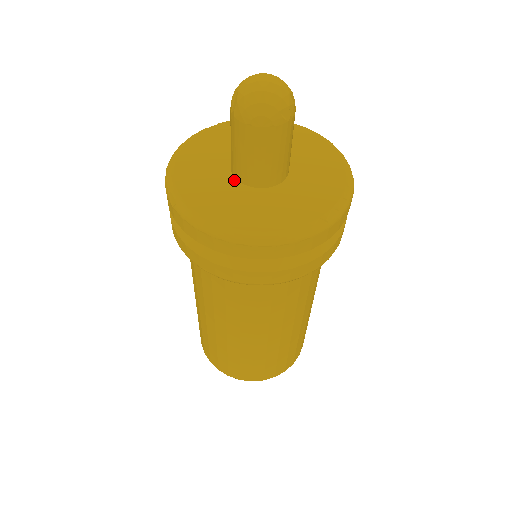
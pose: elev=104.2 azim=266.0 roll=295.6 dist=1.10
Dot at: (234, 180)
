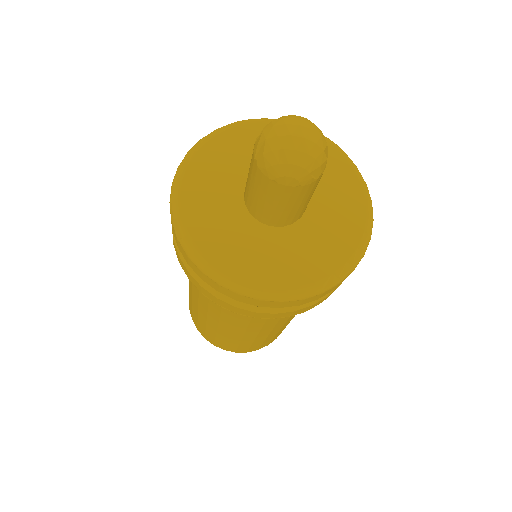
Dot at: (246, 212)
